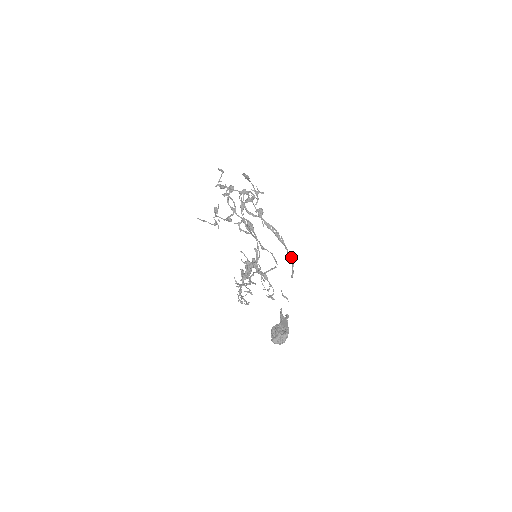
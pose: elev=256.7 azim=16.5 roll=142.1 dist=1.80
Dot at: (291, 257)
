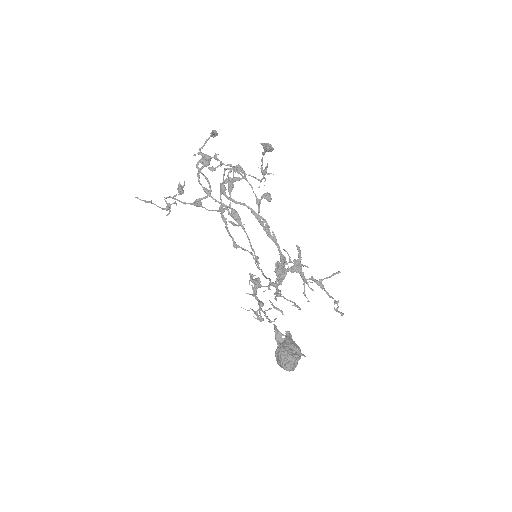
Dot at: (285, 259)
